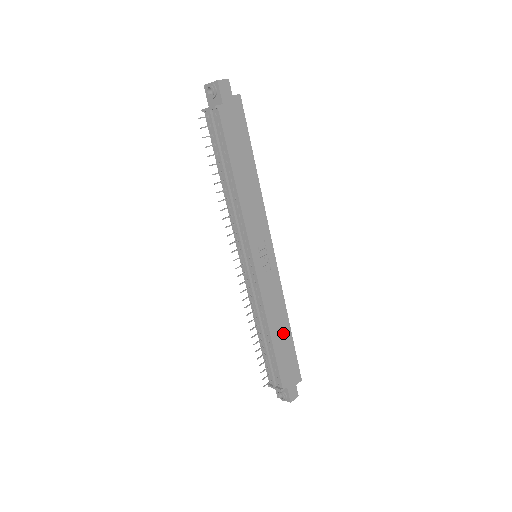
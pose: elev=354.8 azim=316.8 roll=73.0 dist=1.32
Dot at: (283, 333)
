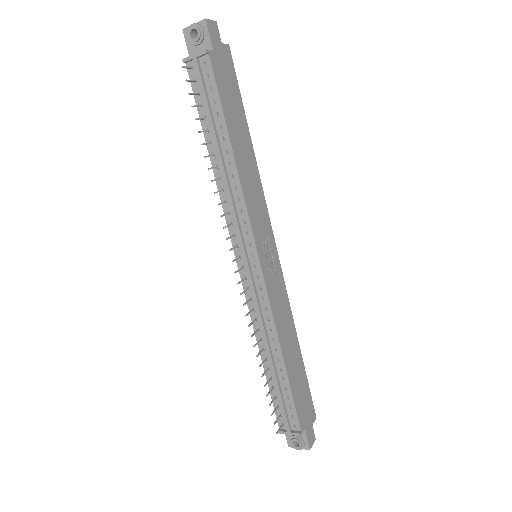
Dot at: (294, 356)
